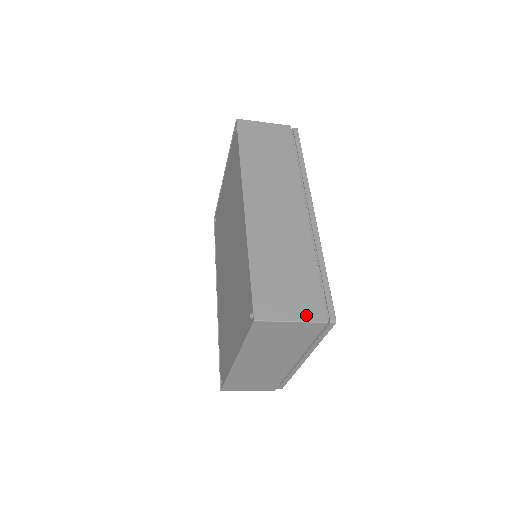
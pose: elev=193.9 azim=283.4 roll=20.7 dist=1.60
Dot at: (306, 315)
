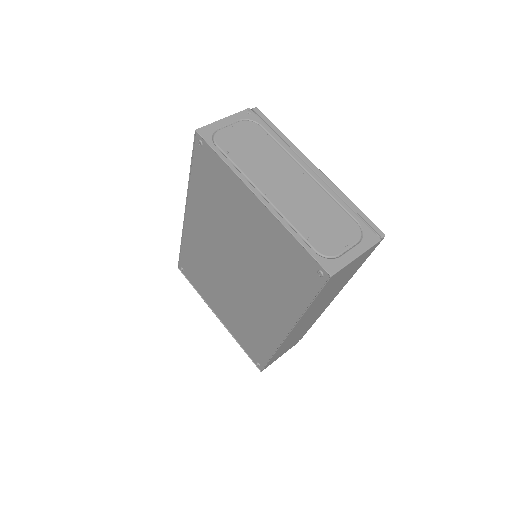
Dot at: occluded
